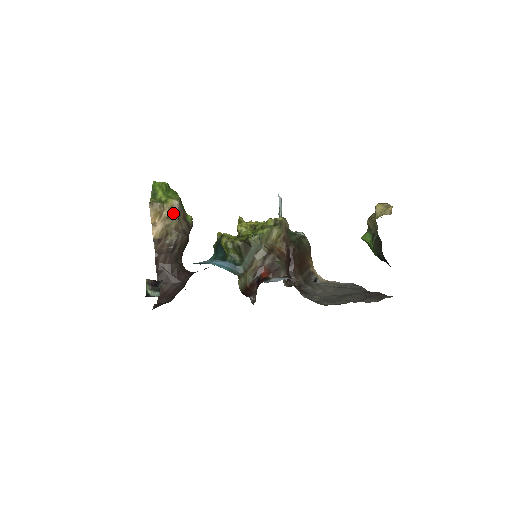
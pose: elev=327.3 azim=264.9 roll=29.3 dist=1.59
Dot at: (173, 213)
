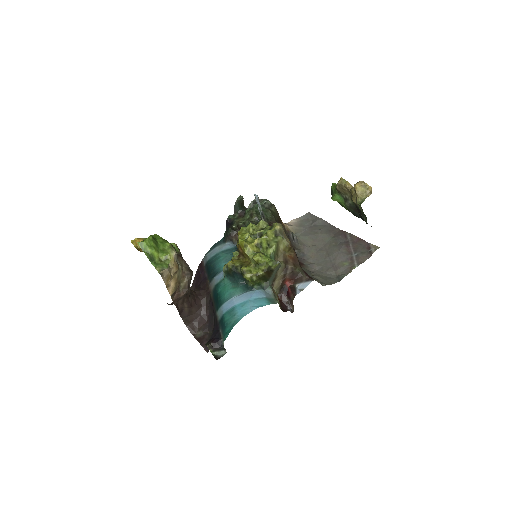
Dot at: (178, 266)
